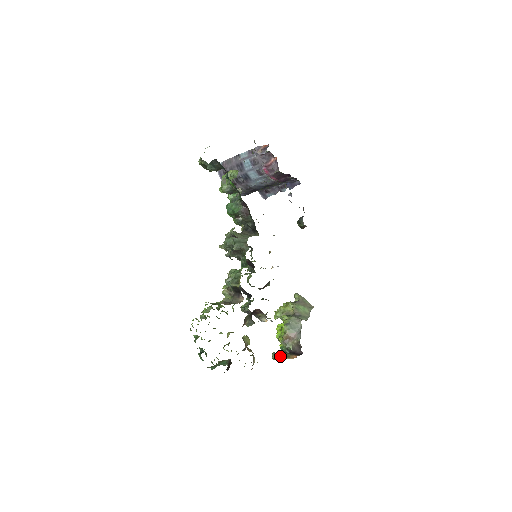
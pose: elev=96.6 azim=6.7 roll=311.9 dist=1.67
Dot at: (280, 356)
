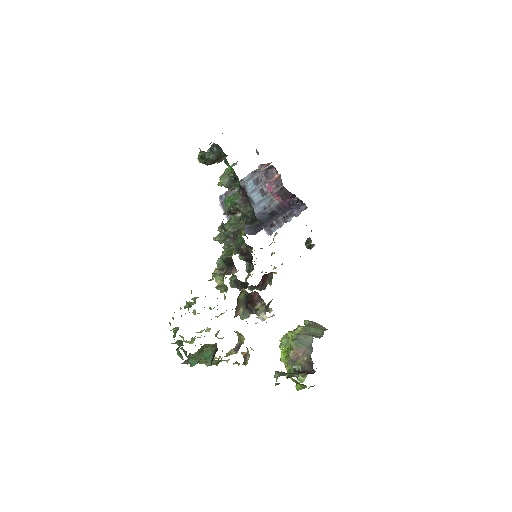
Dot at: occluded
